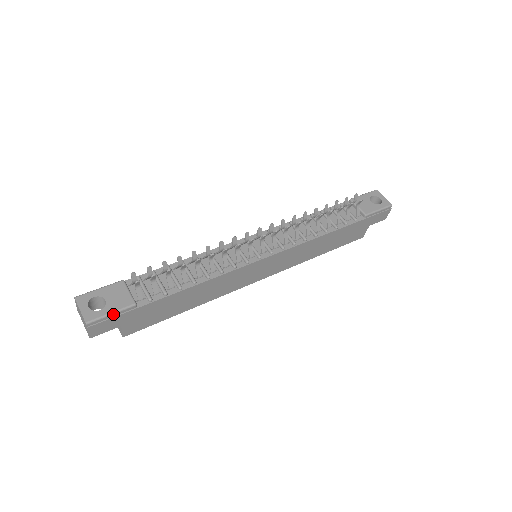
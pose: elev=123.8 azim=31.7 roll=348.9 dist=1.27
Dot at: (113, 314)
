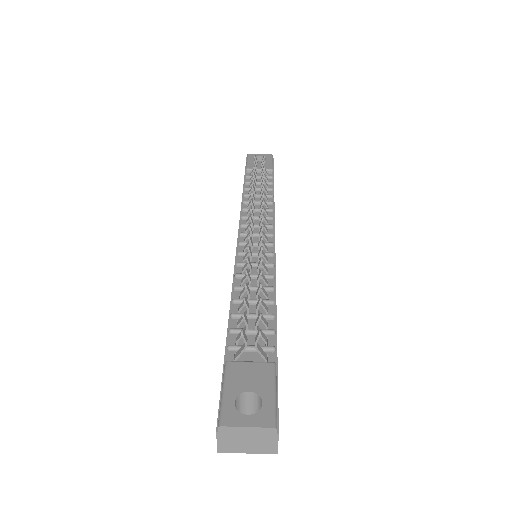
Dot at: (276, 393)
